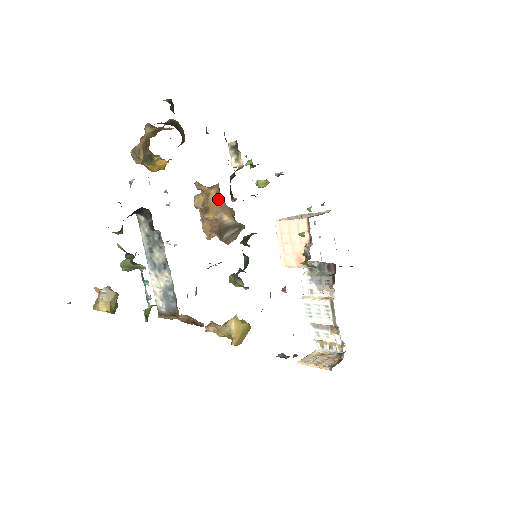
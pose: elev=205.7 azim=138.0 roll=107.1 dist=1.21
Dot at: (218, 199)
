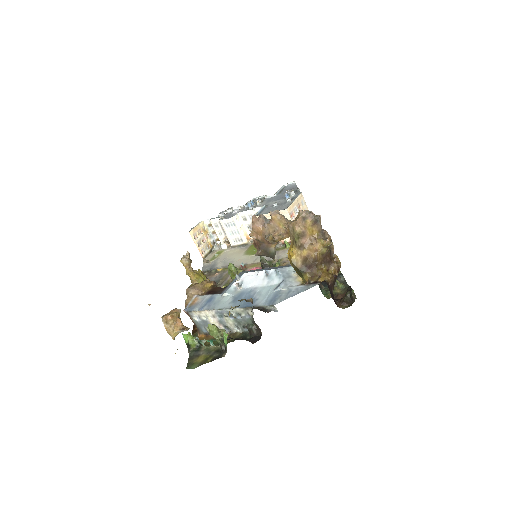
Dot at: occluded
